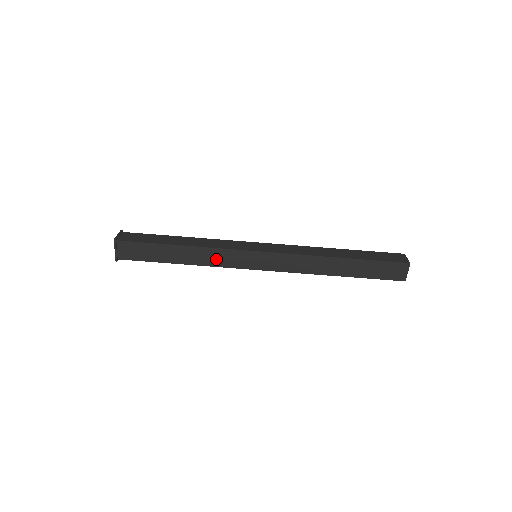
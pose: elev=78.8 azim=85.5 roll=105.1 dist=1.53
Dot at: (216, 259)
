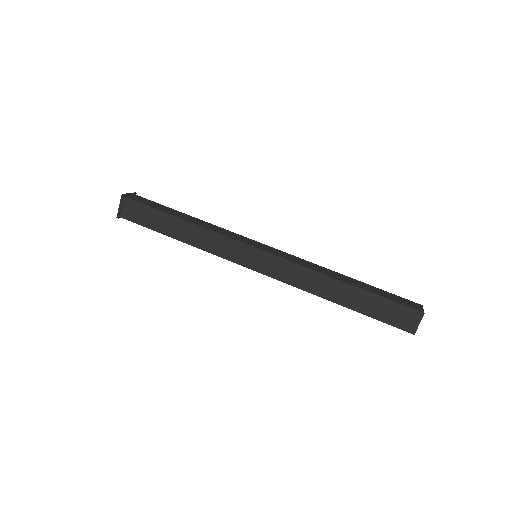
Dot at: (213, 245)
